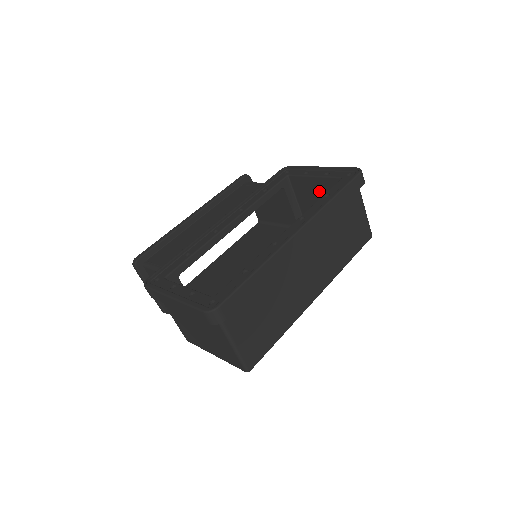
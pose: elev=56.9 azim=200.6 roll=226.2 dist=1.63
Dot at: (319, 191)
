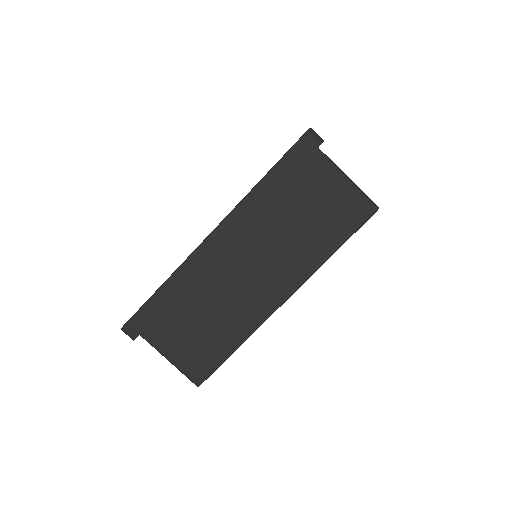
Dot at: occluded
